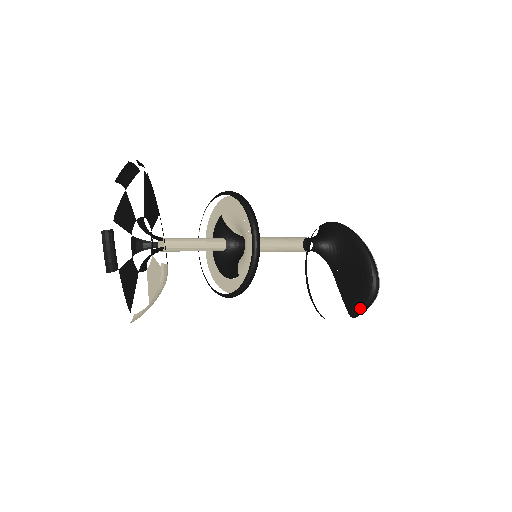
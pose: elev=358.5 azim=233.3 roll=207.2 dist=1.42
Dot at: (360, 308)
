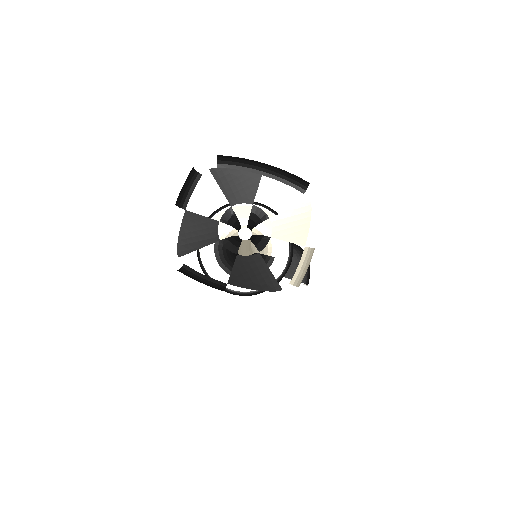
Dot at: (308, 272)
